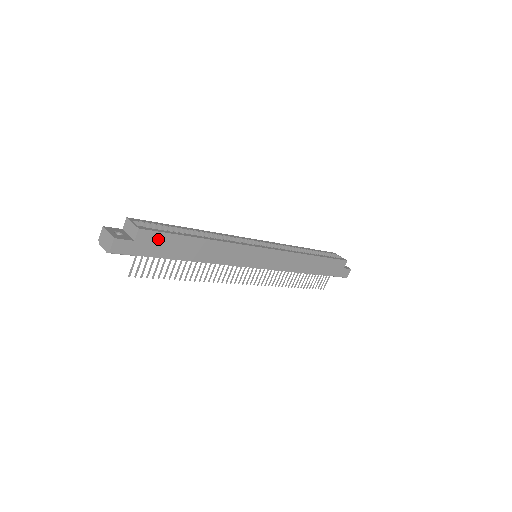
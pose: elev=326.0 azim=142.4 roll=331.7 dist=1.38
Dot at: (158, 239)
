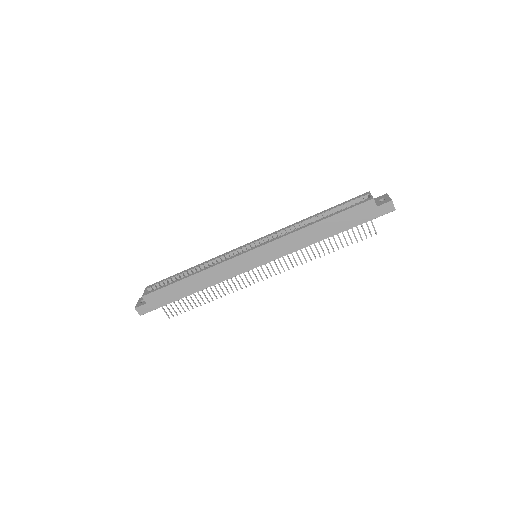
Dot at: (159, 295)
